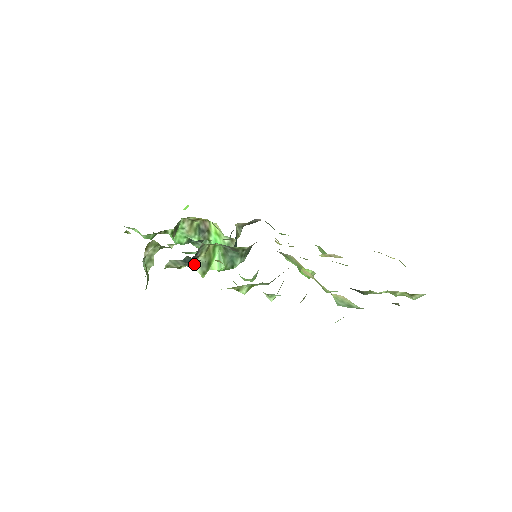
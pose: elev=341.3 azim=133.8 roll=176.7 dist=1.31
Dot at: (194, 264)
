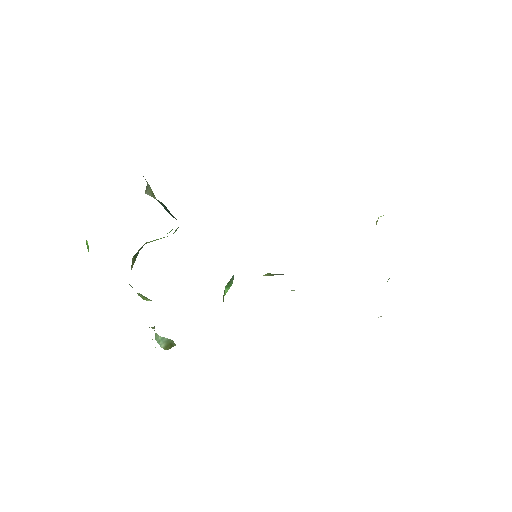
Dot at: occluded
